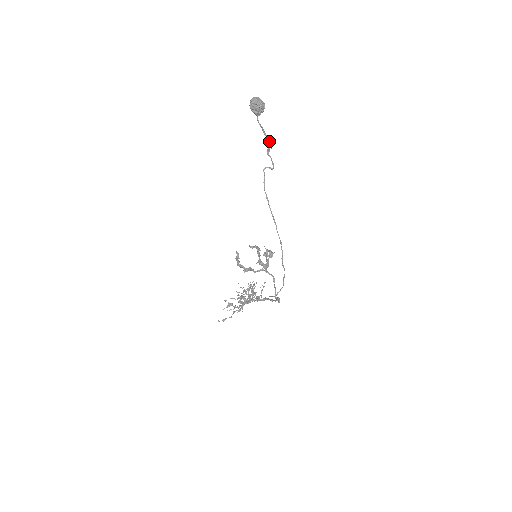
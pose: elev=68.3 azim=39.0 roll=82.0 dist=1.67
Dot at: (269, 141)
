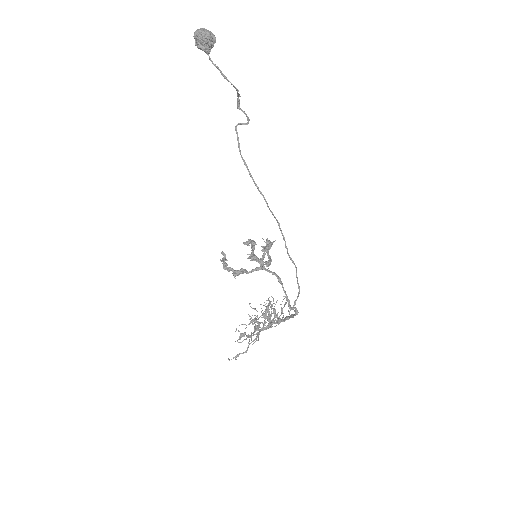
Dot at: (232, 84)
